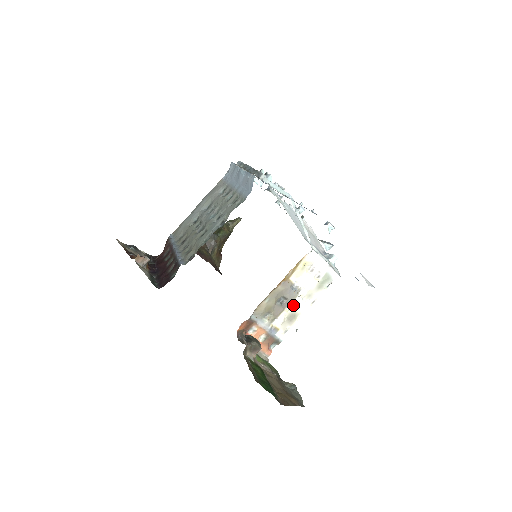
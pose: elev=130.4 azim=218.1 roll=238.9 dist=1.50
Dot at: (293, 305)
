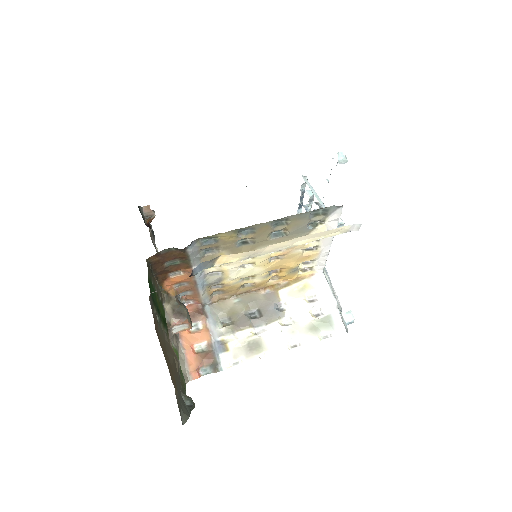
Dot at: (265, 330)
